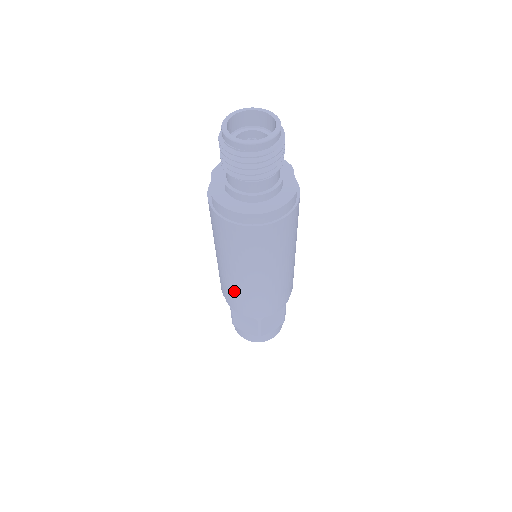
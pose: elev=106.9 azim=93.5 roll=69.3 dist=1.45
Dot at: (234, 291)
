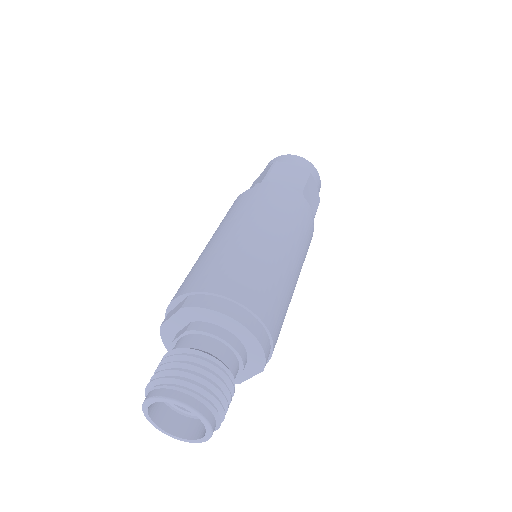
Dot at: occluded
